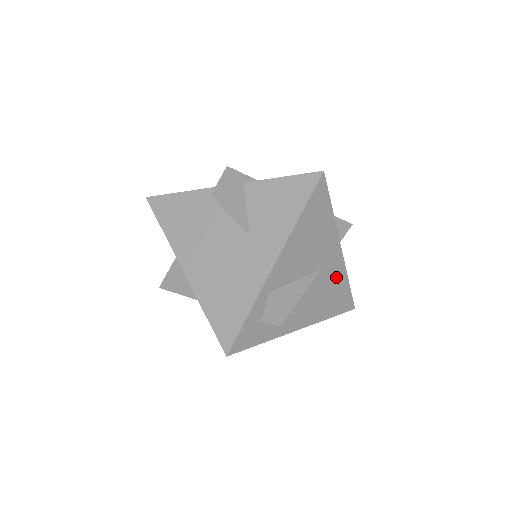
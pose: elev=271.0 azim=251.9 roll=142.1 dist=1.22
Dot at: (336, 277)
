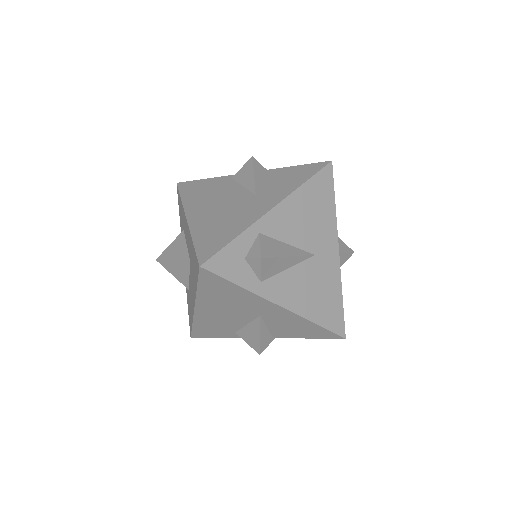
Dot at: (329, 278)
